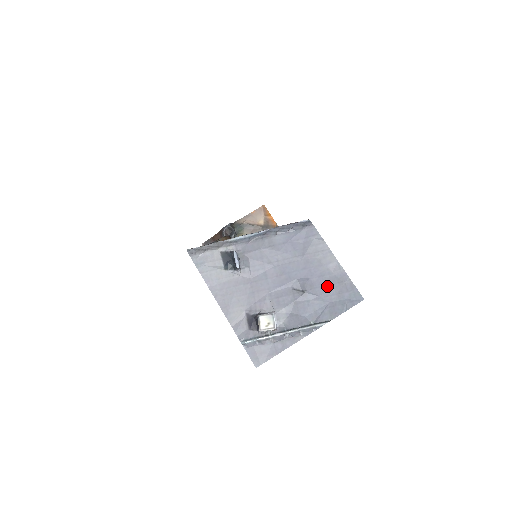
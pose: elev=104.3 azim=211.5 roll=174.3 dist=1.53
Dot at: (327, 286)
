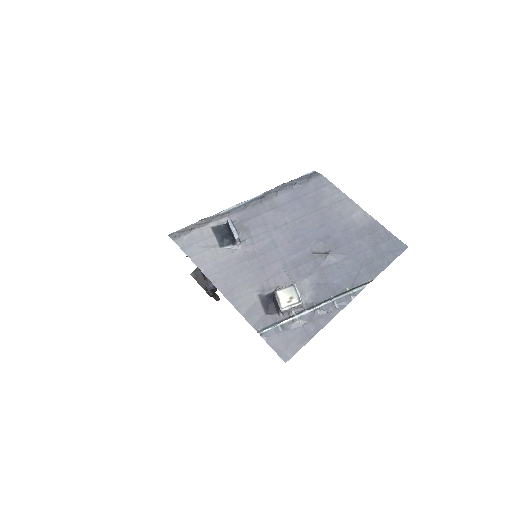
Dot at: (356, 241)
